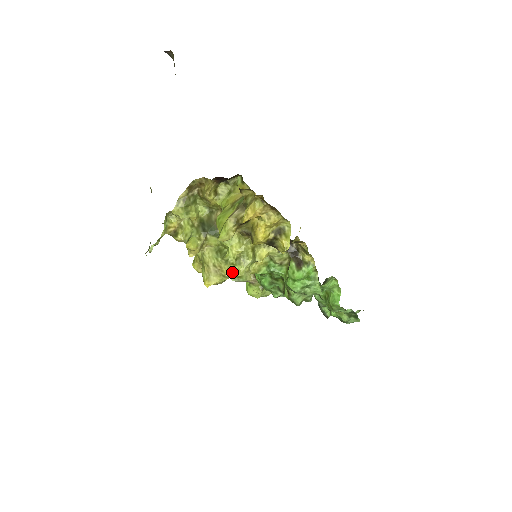
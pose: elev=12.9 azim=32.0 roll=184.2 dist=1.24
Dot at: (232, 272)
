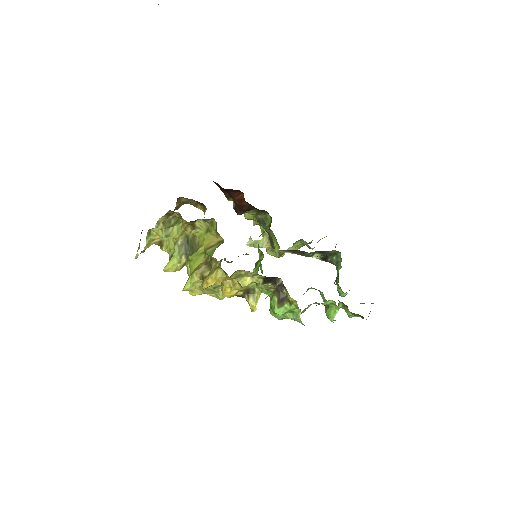
Dot at: (213, 293)
